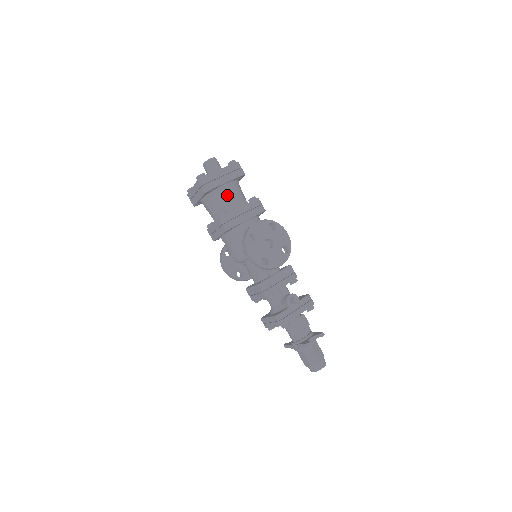
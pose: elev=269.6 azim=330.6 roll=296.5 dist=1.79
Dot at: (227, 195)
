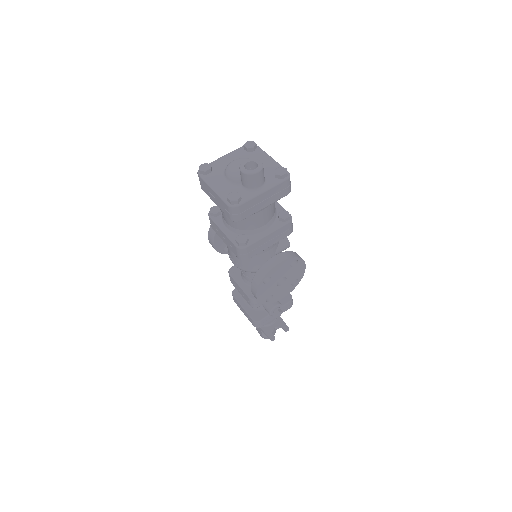
Dot at: (257, 218)
